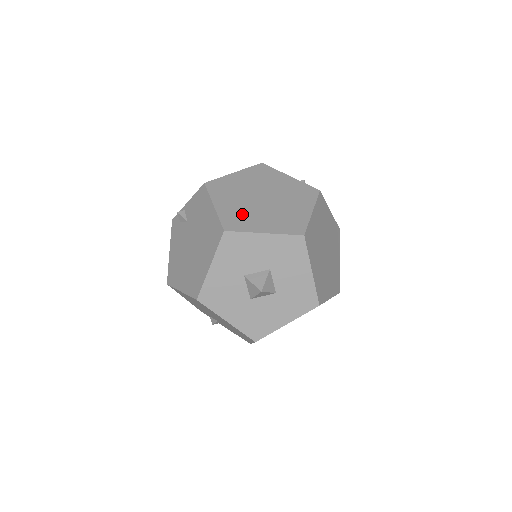
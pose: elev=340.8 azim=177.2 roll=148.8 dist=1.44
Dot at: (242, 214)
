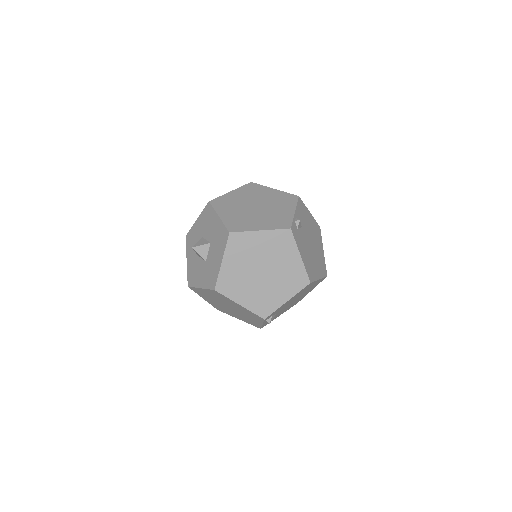
Dot at: (231, 203)
